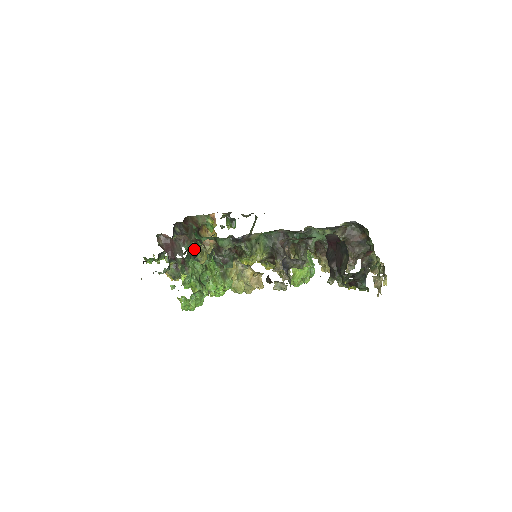
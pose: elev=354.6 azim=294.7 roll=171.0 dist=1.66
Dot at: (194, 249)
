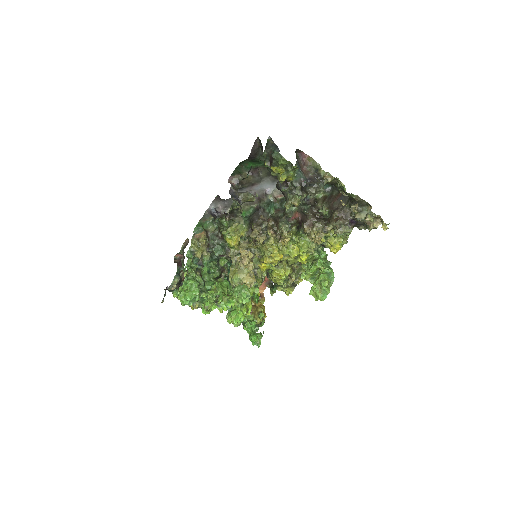
Dot at: (242, 322)
